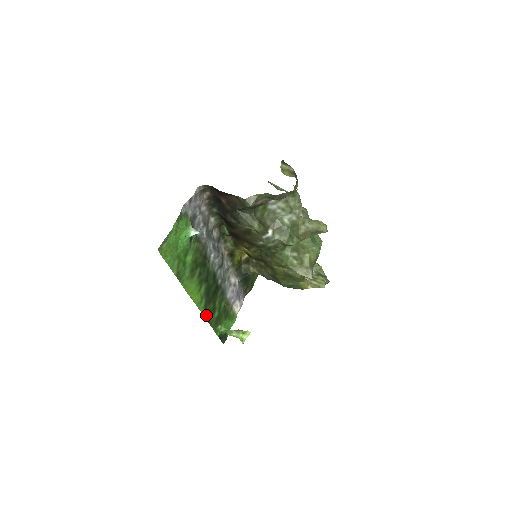
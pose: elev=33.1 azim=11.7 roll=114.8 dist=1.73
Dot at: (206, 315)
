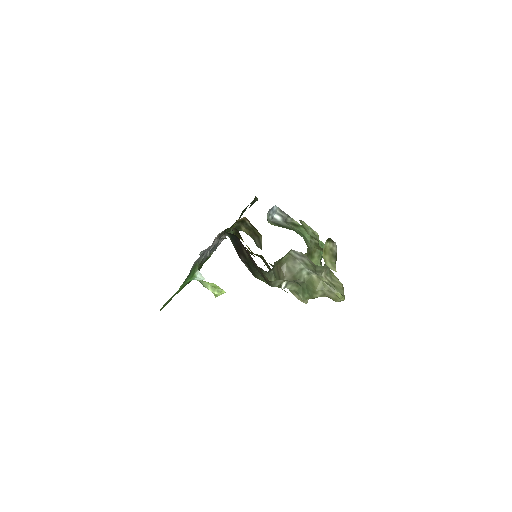
Dot at: occluded
